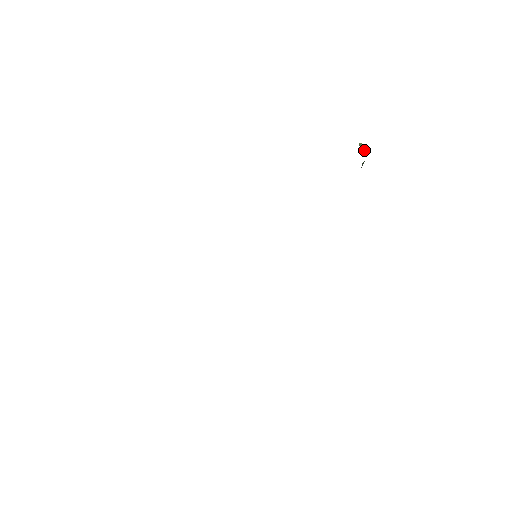
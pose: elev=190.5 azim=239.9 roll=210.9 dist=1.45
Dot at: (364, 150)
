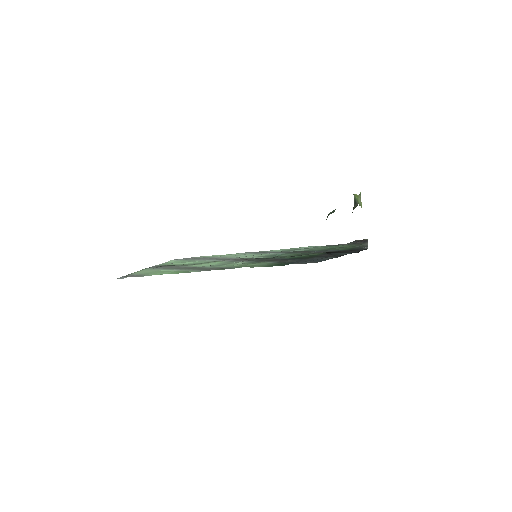
Dot at: (361, 202)
